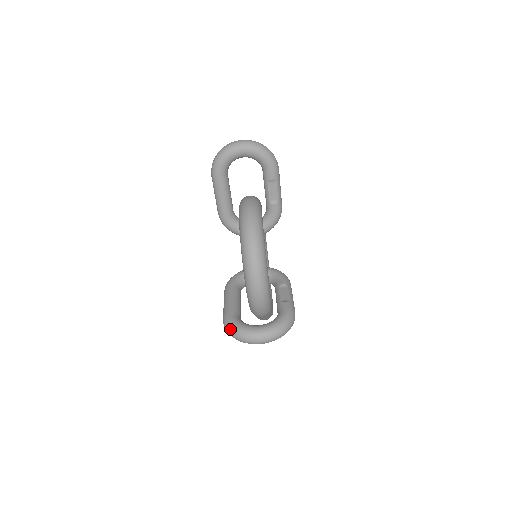
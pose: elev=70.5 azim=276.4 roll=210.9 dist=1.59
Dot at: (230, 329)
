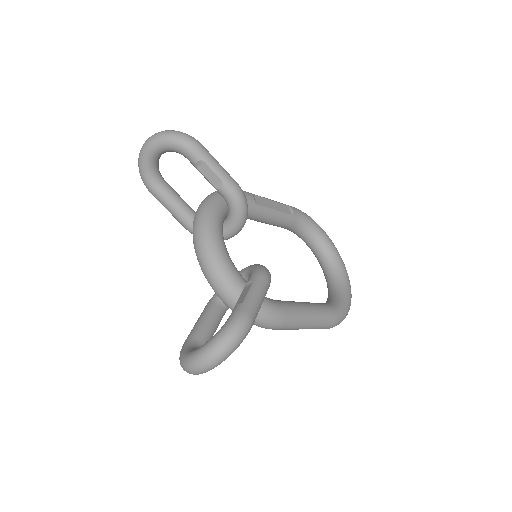
Dot at: occluded
